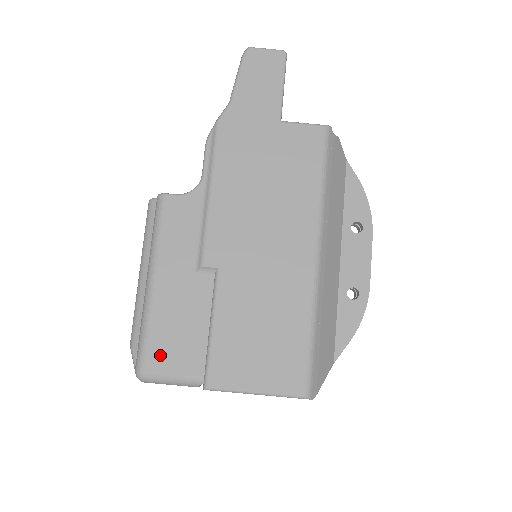
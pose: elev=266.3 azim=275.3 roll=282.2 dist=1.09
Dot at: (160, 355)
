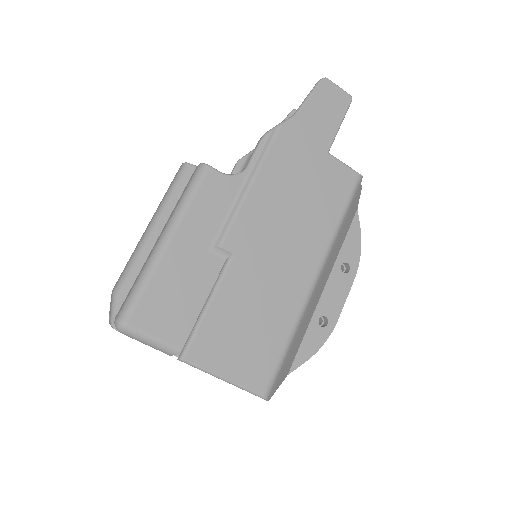
Dot at: (150, 313)
